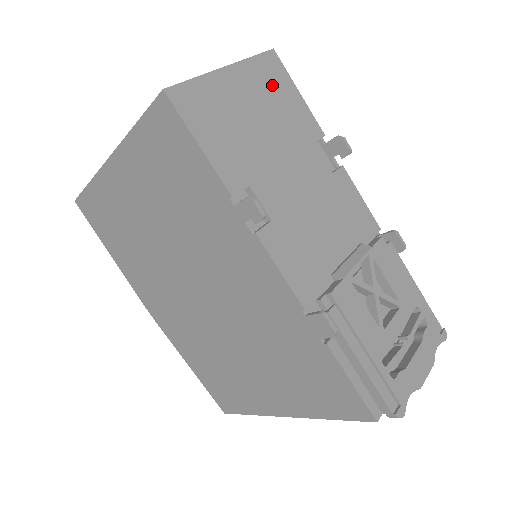
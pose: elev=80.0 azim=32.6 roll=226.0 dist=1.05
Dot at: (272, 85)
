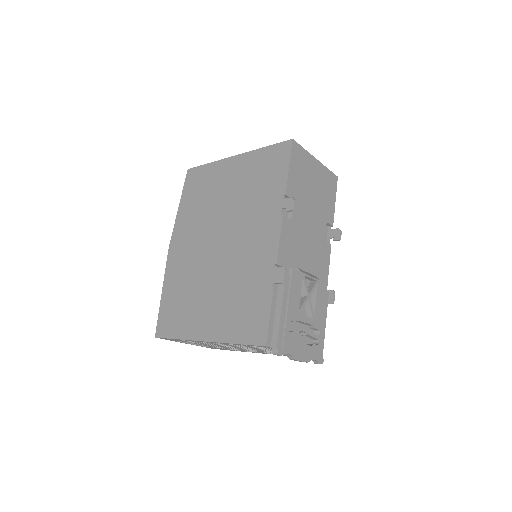
Dot at: (328, 185)
